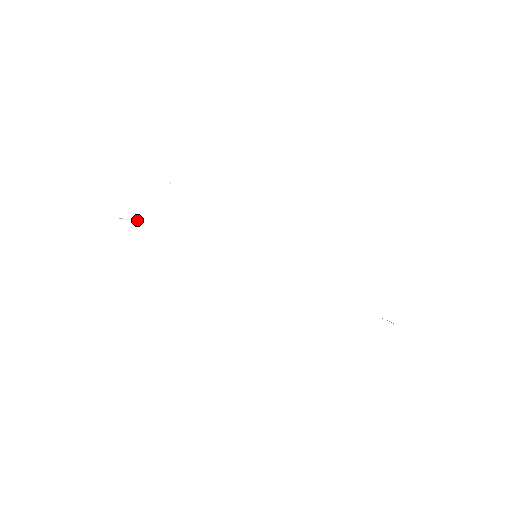
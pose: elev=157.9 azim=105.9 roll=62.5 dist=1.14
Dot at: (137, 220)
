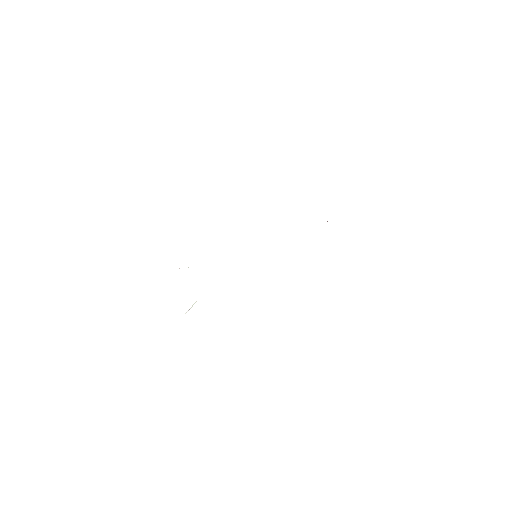
Dot at: (196, 301)
